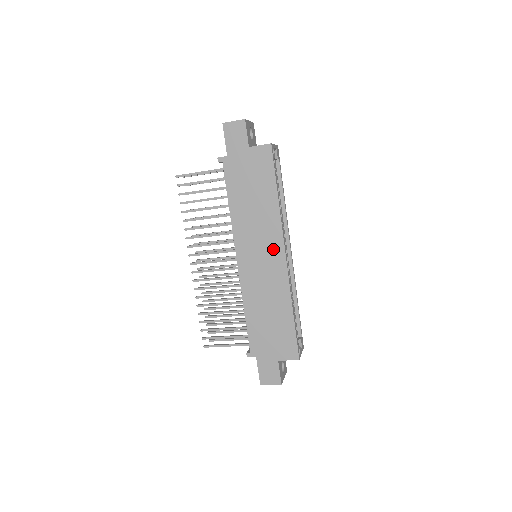
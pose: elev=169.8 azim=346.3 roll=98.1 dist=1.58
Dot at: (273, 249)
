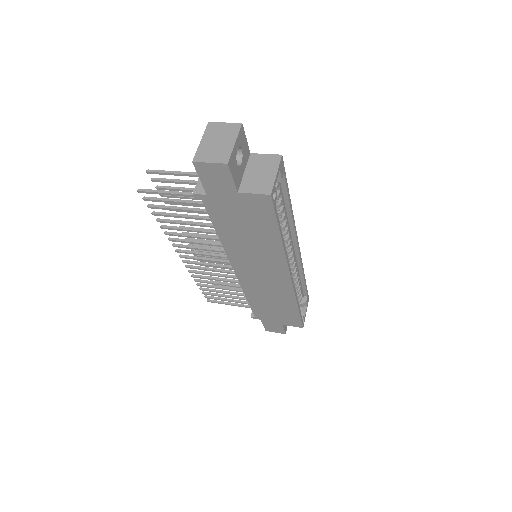
Dot at: (276, 272)
